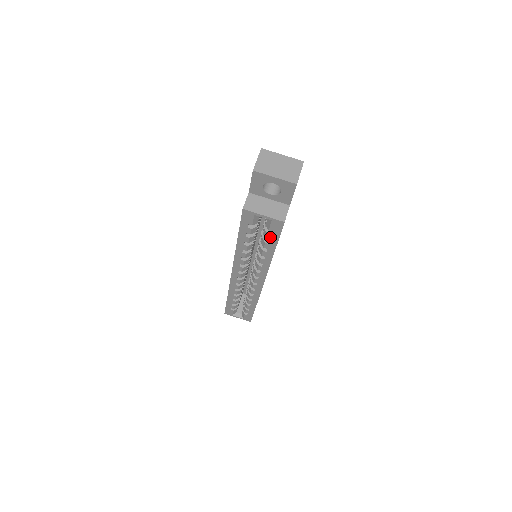
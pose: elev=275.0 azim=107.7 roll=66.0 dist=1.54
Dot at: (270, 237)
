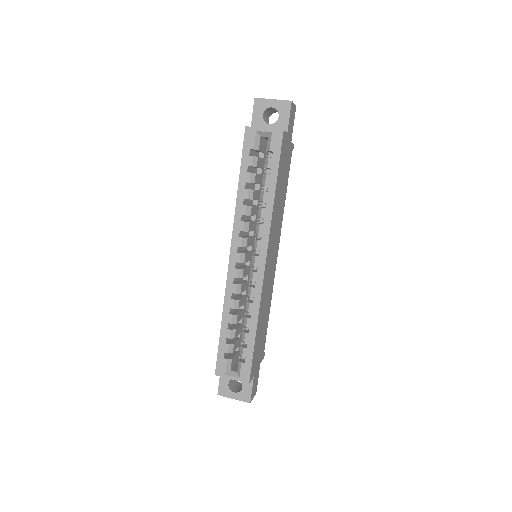
Dot at: (271, 162)
